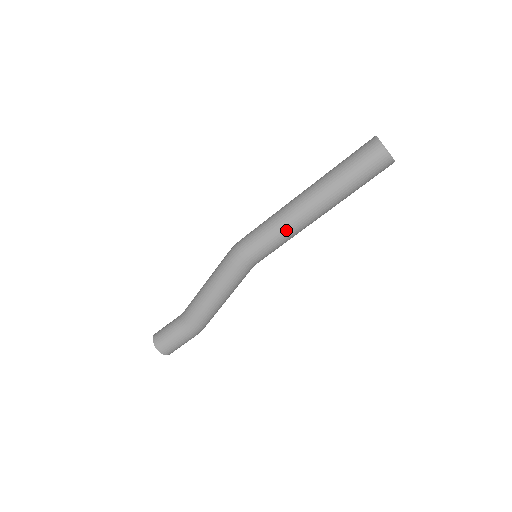
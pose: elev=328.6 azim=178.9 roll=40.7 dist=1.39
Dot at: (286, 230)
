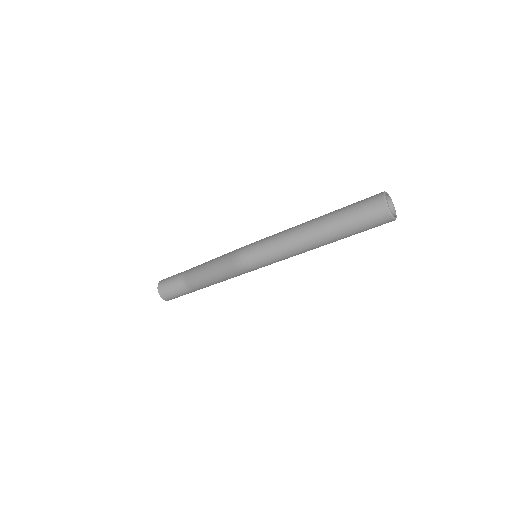
Dot at: occluded
